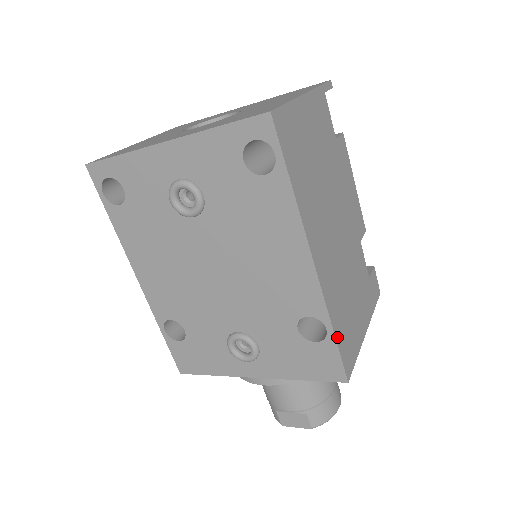
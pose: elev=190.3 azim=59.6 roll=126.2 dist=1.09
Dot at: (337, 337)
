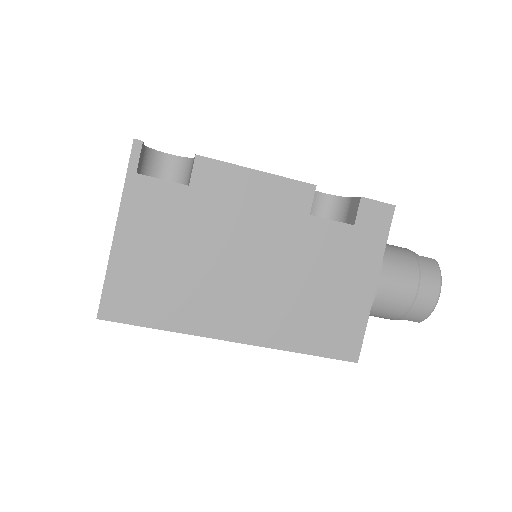
Dot at: (313, 351)
